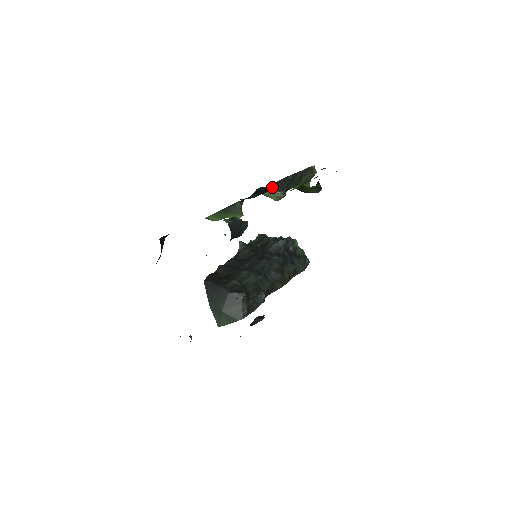
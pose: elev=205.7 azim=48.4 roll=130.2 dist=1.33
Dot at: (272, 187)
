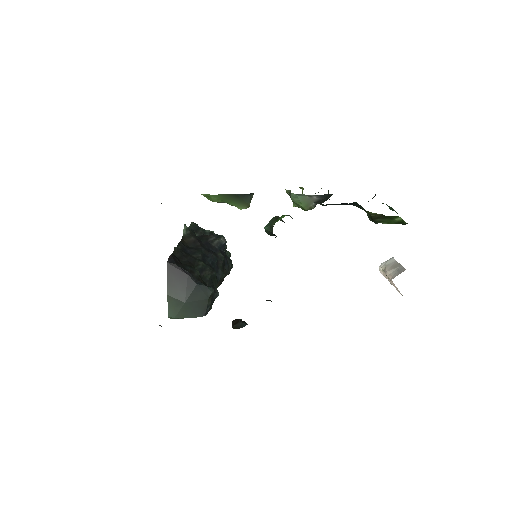
Dot at: (353, 204)
